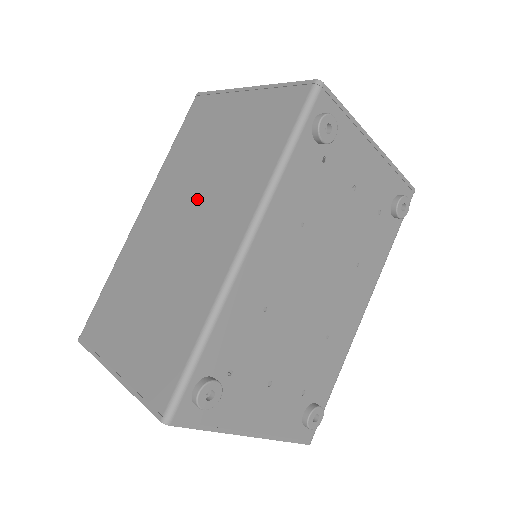
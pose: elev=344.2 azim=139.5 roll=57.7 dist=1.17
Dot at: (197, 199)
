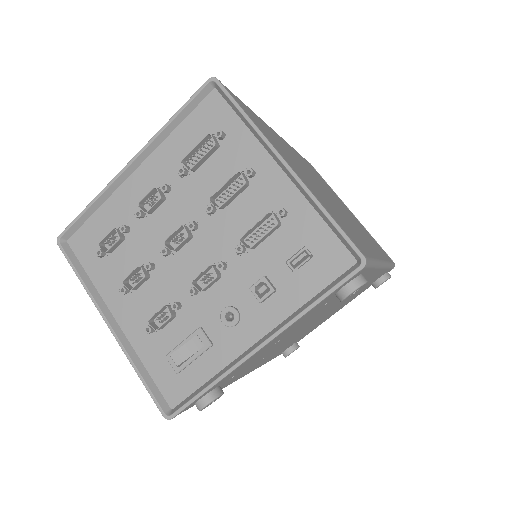
Dot at: occluded
